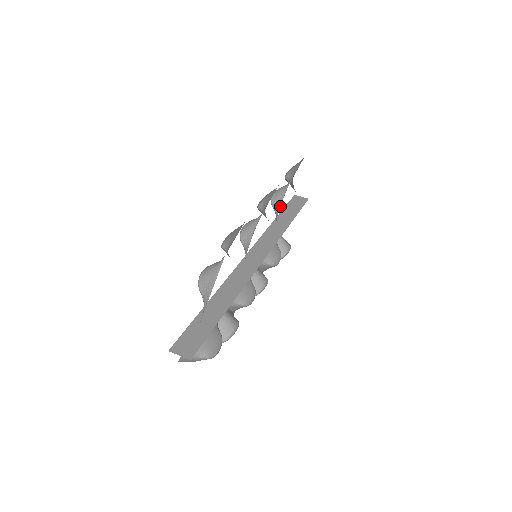
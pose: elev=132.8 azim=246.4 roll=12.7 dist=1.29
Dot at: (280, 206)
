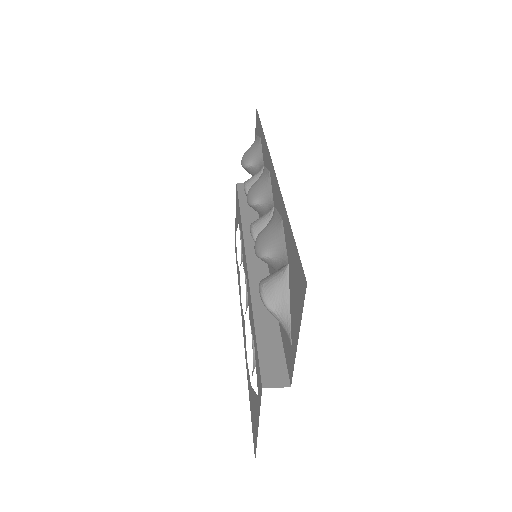
Dot at: occluded
